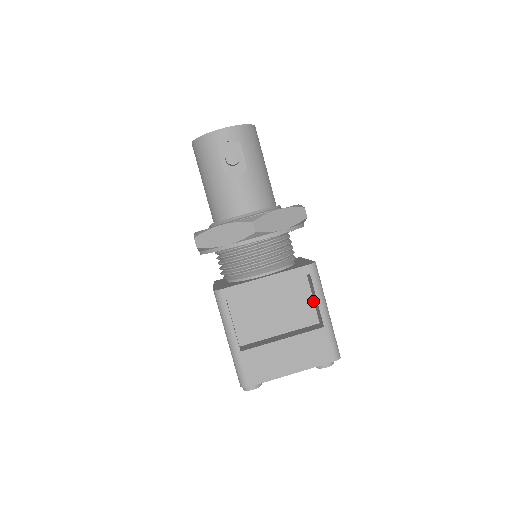
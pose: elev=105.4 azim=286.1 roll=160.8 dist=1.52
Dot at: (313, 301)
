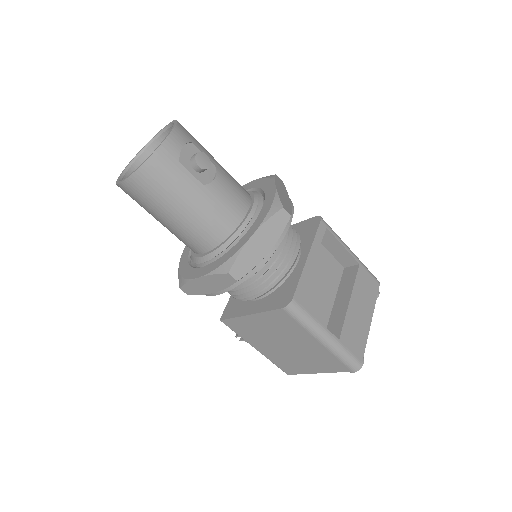
Dot at: (330, 254)
